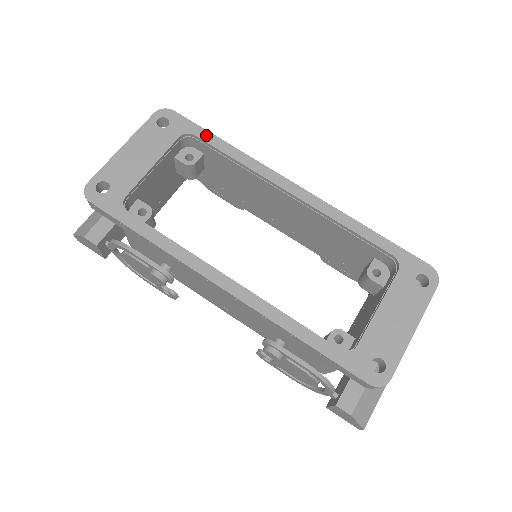
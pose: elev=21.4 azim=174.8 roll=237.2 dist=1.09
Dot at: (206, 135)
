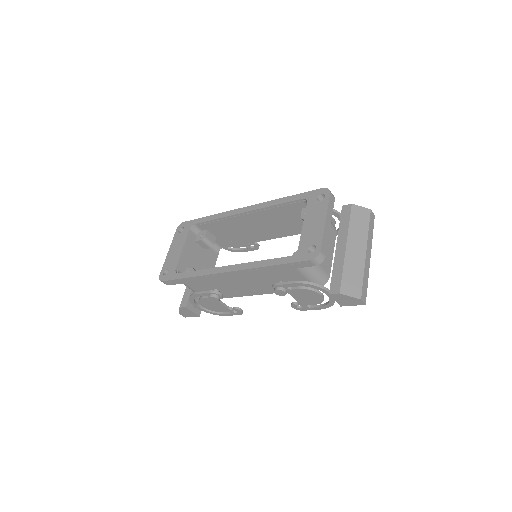
Dot at: (200, 220)
